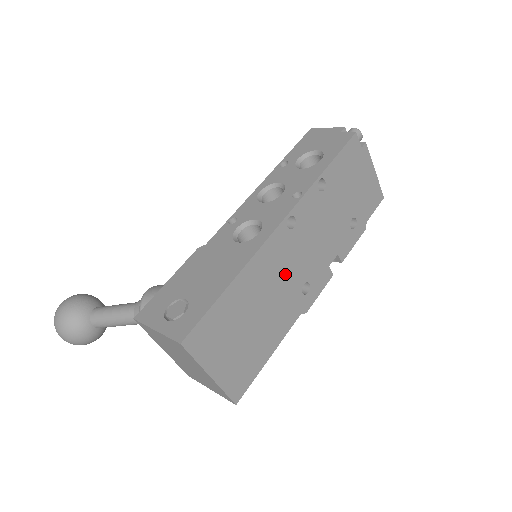
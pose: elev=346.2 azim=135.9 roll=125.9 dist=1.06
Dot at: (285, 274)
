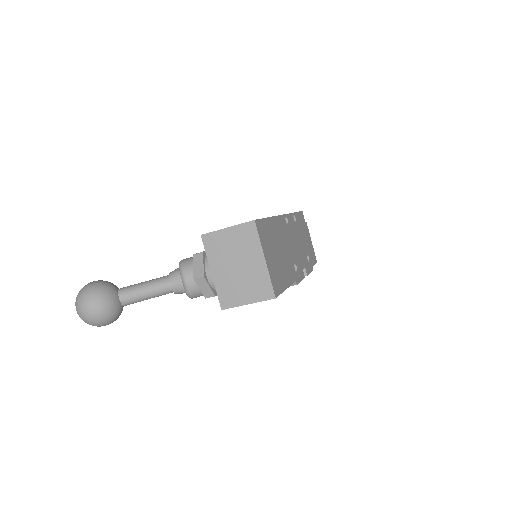
Dot at: (287, 245)
